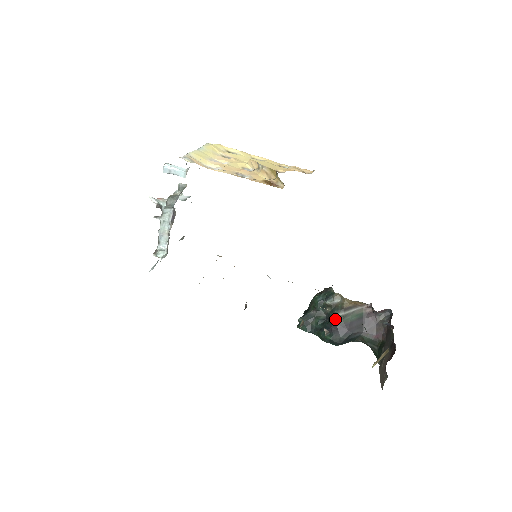
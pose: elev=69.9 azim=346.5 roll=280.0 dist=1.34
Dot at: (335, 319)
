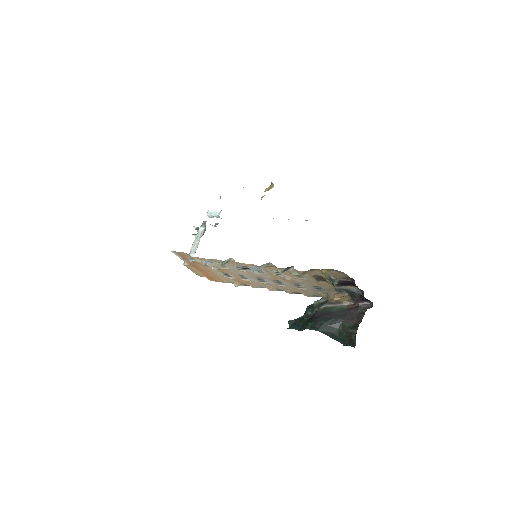
Dot at: (318, 310)
